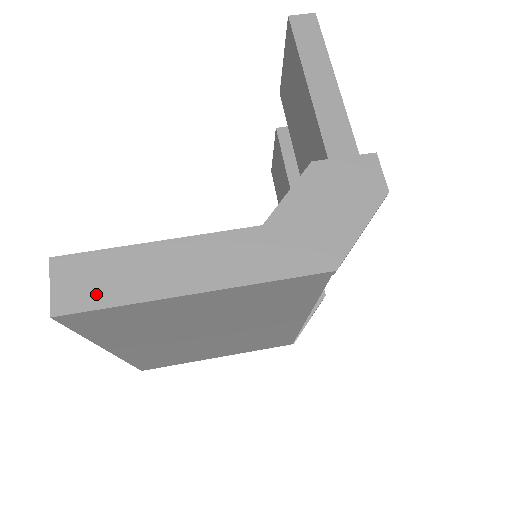
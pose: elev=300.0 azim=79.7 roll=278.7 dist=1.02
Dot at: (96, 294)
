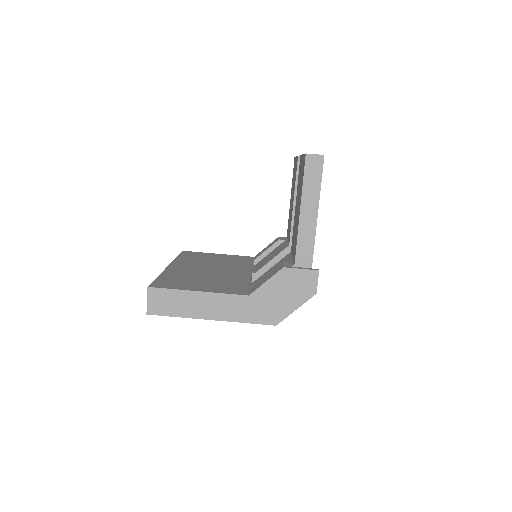
Dot at: (167, 309)
